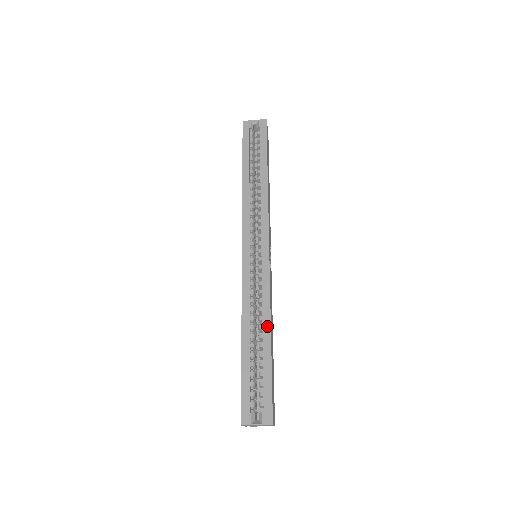
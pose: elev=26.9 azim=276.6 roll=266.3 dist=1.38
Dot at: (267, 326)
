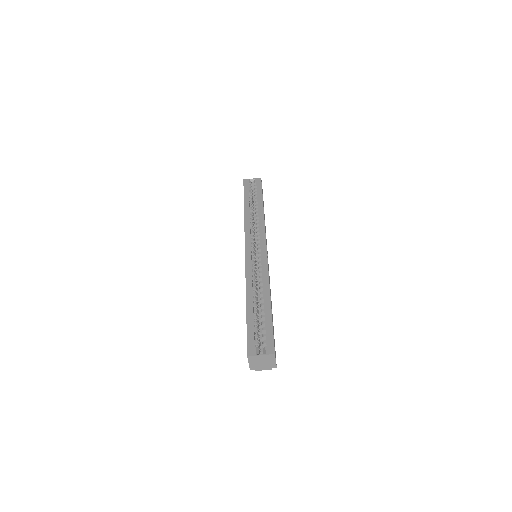
Dot at: (267, 291)
